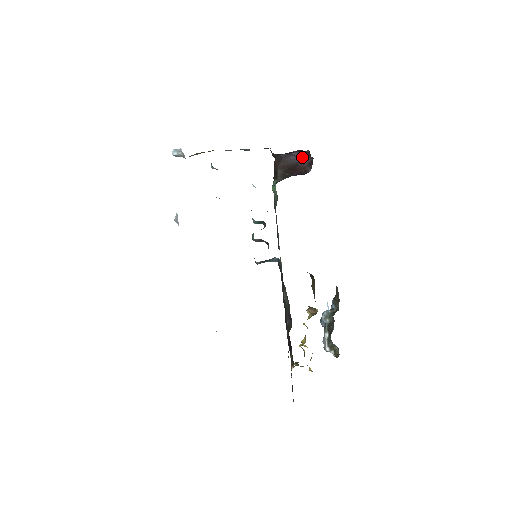
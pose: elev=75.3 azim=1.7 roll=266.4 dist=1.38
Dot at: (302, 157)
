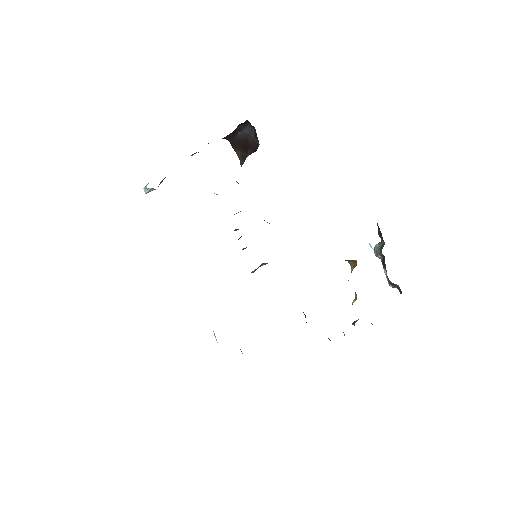
Dot at: (247, 129)
